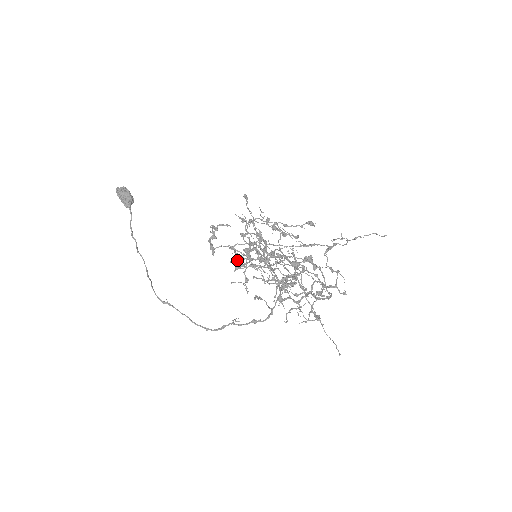
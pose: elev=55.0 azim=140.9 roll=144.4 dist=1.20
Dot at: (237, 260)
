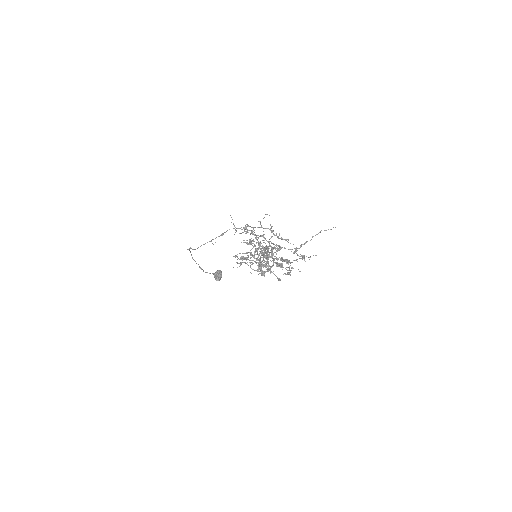
Dot at: occluded
